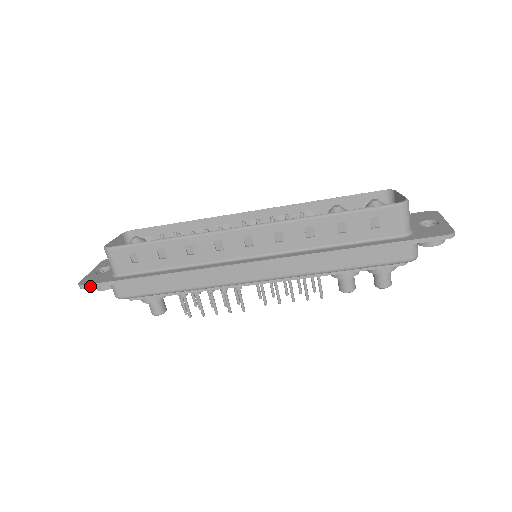
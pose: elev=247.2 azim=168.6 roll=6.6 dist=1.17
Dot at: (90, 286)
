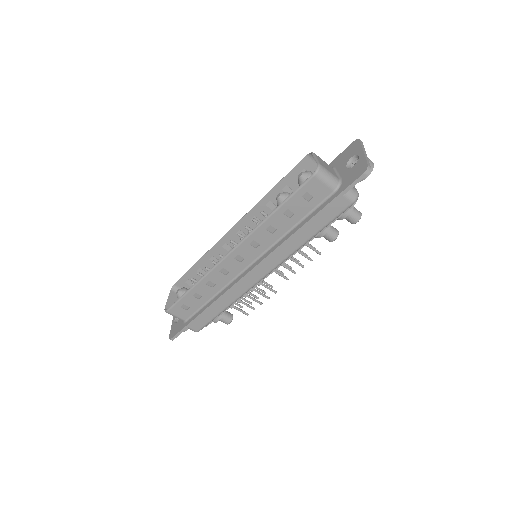
Dot at: (175, 337)
